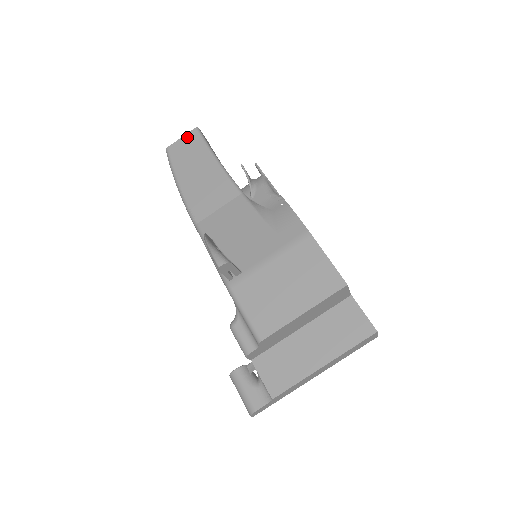
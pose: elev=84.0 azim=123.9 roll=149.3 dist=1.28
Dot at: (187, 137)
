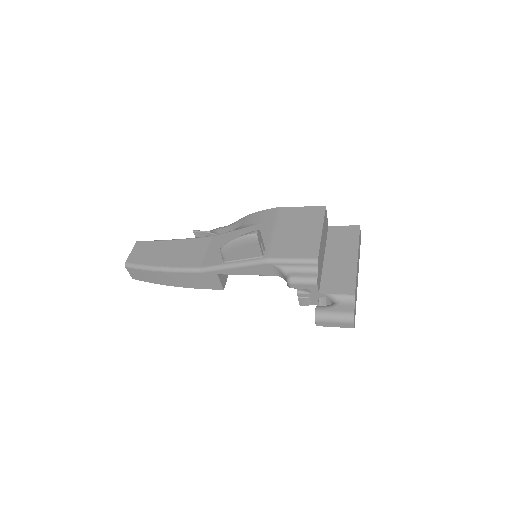
Dot at: (136, 248)
